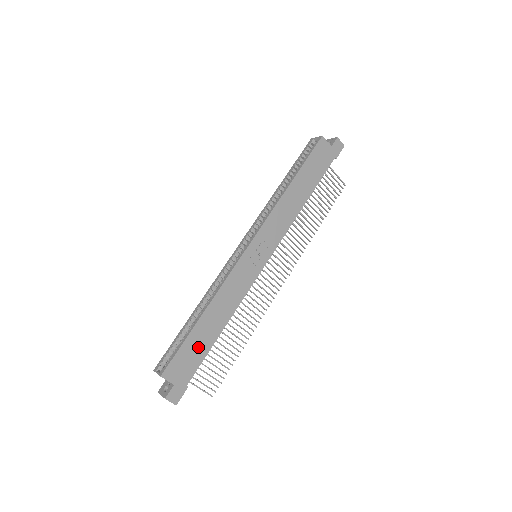
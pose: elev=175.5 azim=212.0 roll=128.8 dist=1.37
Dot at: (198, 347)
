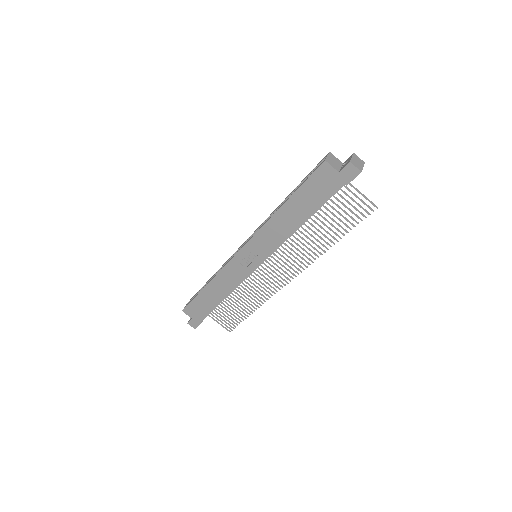
Dot at: (205, 304)
